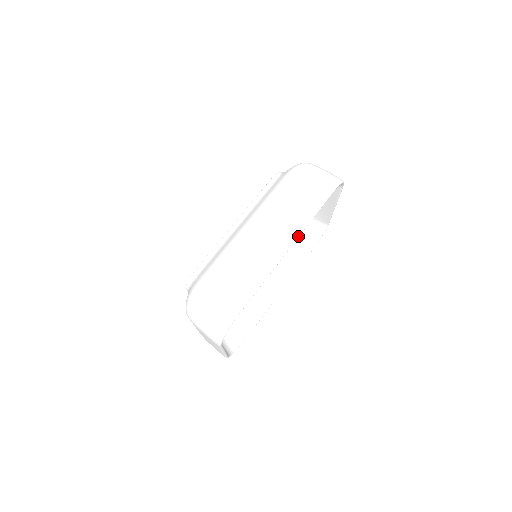
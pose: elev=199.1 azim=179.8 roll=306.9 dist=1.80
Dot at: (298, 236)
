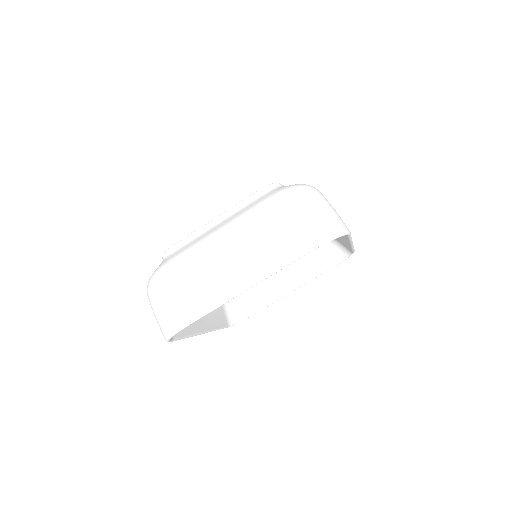
Dot at: (353, 246)
